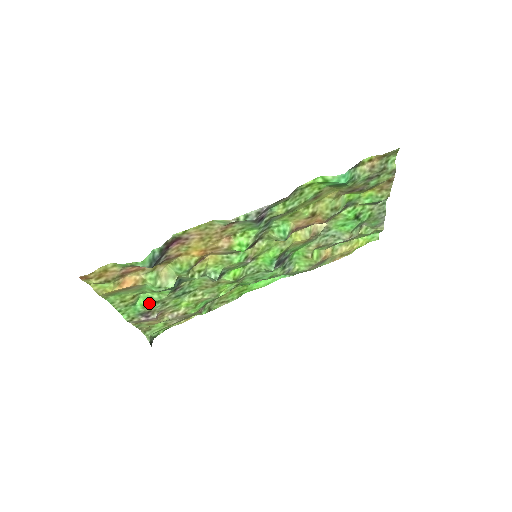
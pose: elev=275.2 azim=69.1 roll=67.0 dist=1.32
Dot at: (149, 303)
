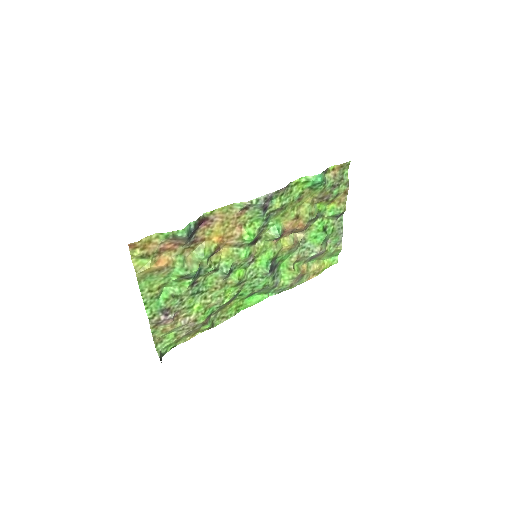
Dot at: (170, 297)
